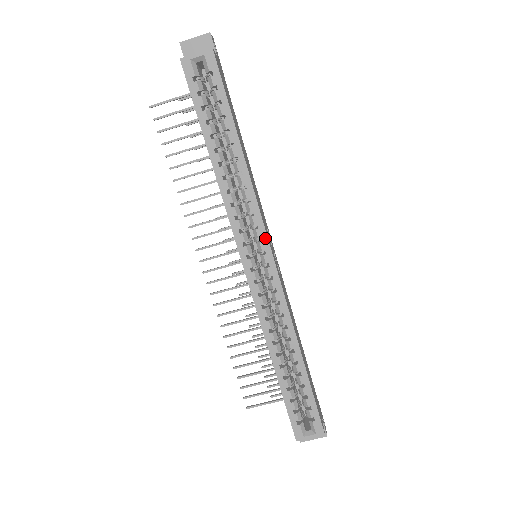
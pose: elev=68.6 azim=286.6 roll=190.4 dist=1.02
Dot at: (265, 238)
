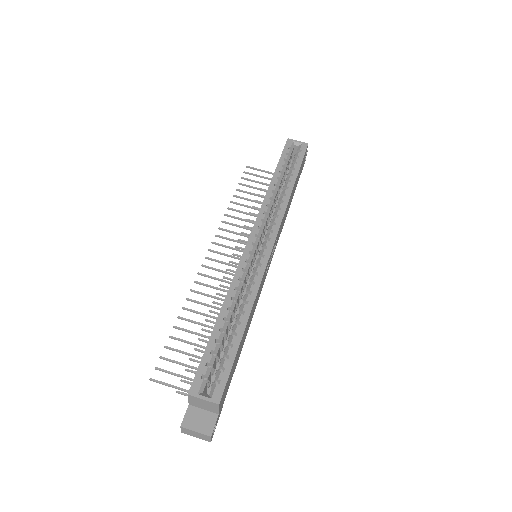
Dot at: (276, 232)
